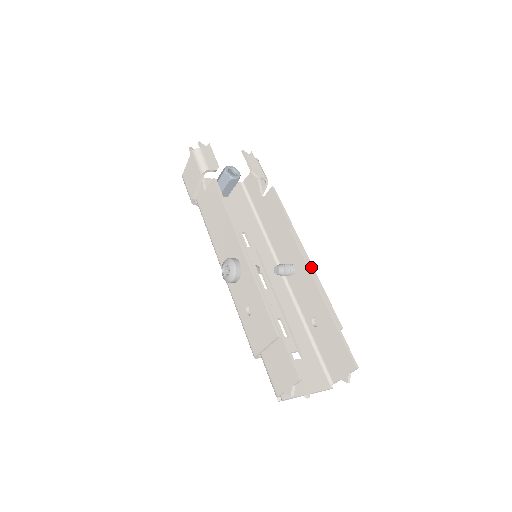
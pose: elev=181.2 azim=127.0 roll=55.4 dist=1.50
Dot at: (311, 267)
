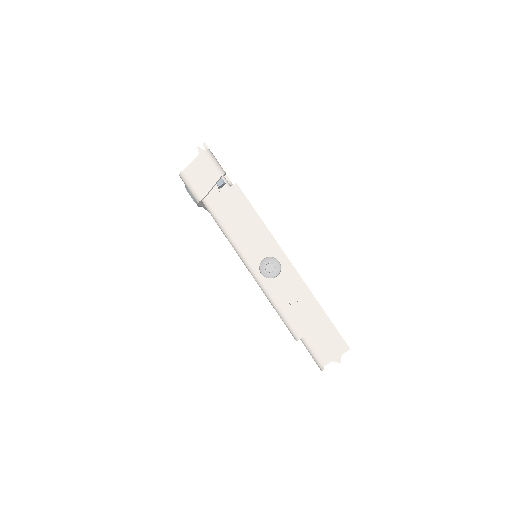
Dot at: occluded
